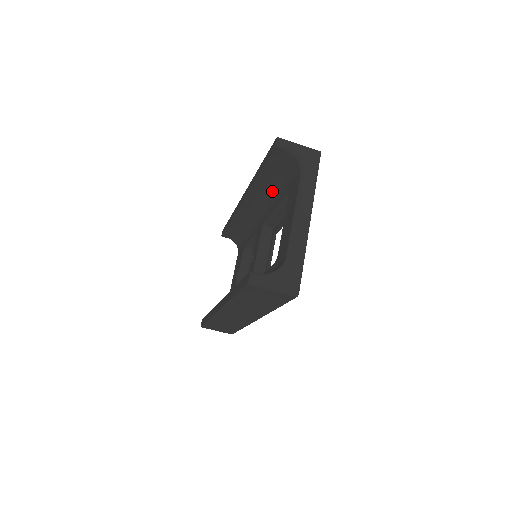
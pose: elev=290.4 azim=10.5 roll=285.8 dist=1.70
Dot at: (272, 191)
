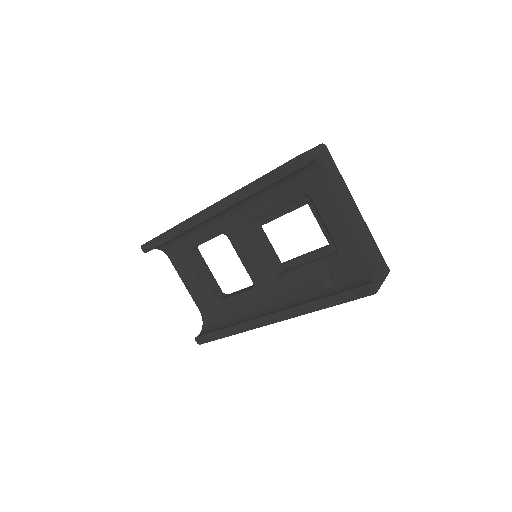
Dot at: (262, 194)
